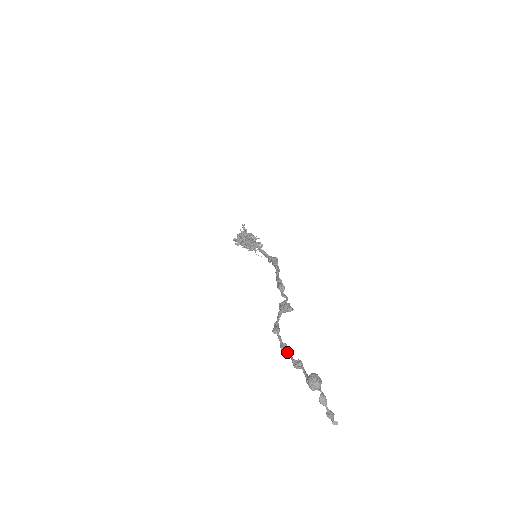
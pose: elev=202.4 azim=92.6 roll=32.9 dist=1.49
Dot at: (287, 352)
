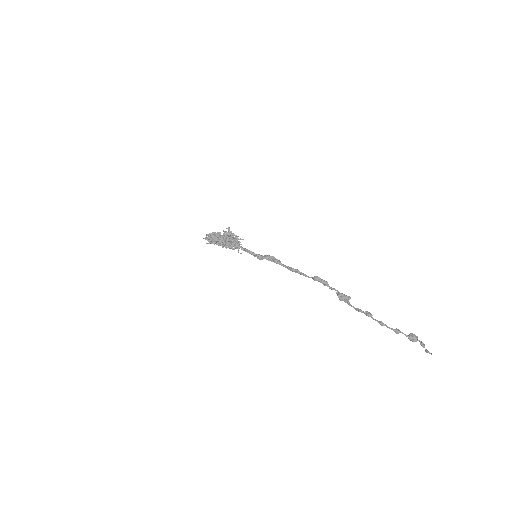
Dot at: (387, 326)
